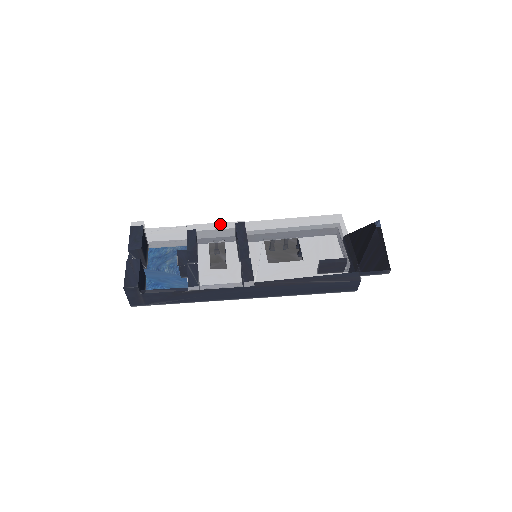
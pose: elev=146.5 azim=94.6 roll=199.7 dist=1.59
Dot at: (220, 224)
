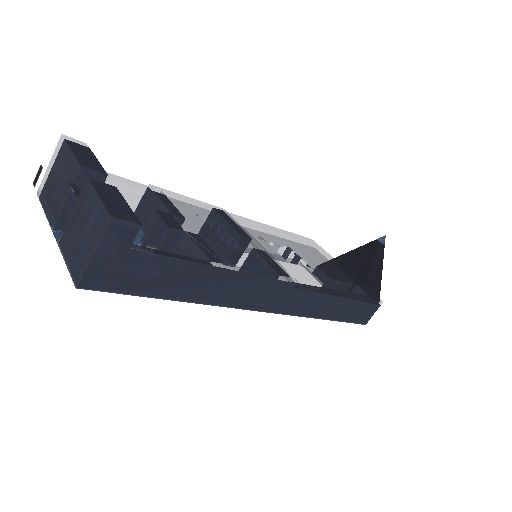
Dot at: (197, 200)
